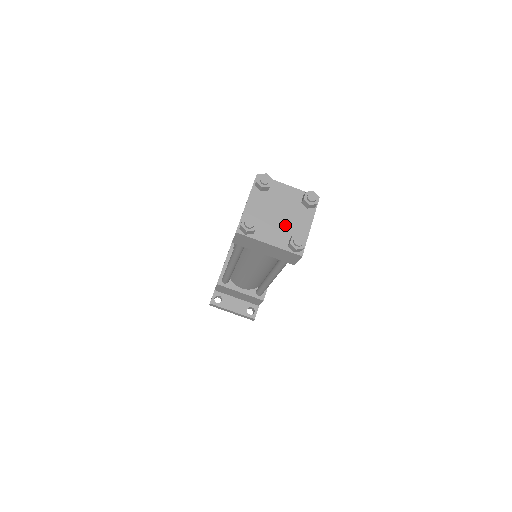
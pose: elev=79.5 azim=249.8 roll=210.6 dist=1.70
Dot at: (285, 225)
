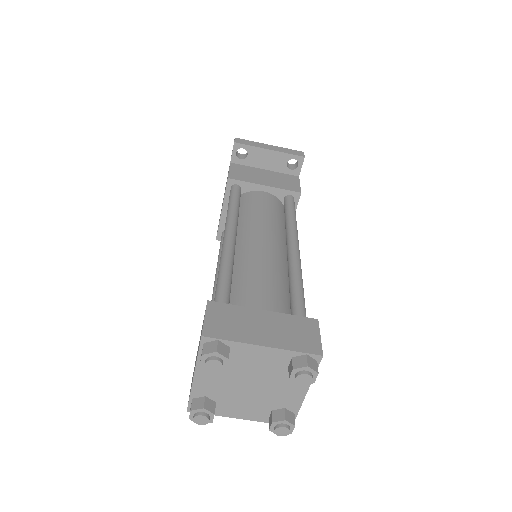
Dot at: (262, 397)
